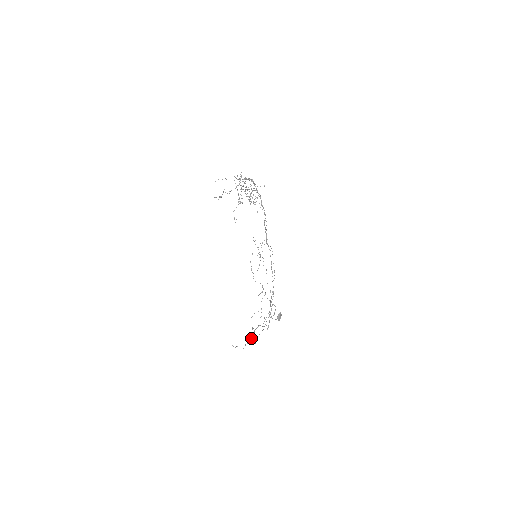
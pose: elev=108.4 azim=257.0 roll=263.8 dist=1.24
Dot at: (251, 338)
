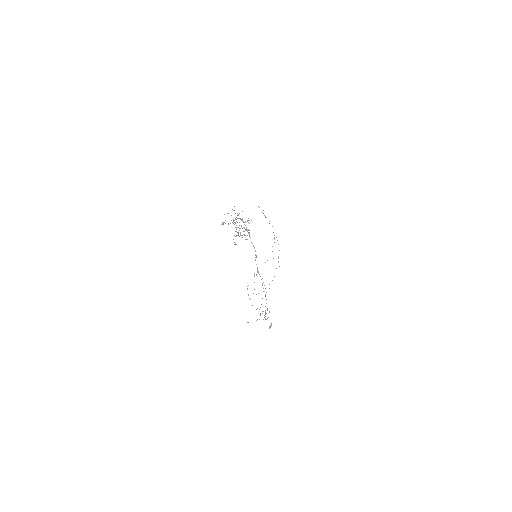
Dot at: occluded
